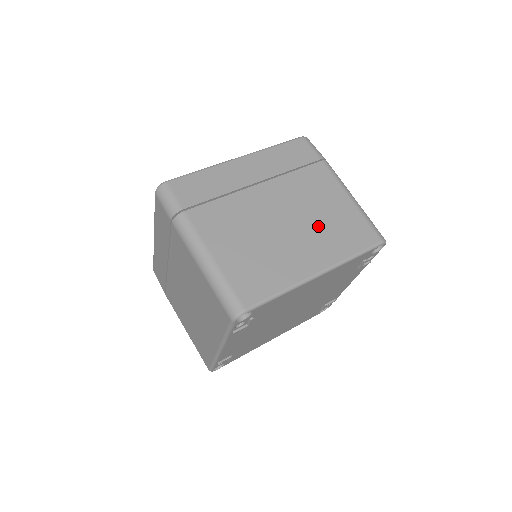
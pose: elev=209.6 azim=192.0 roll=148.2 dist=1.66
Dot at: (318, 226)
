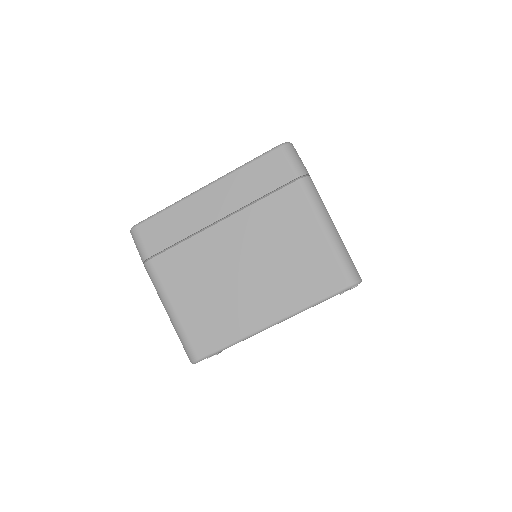
Dot at: (279, 269)
